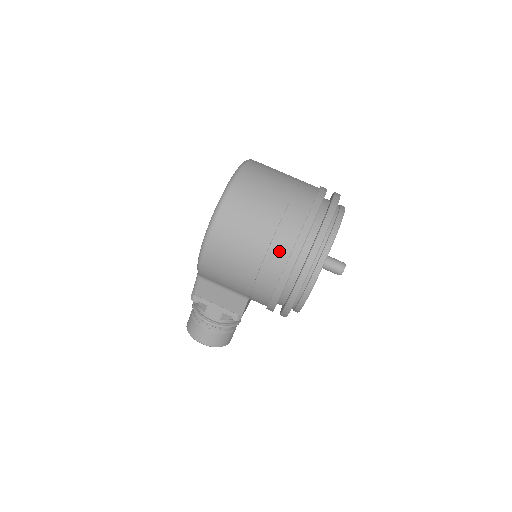
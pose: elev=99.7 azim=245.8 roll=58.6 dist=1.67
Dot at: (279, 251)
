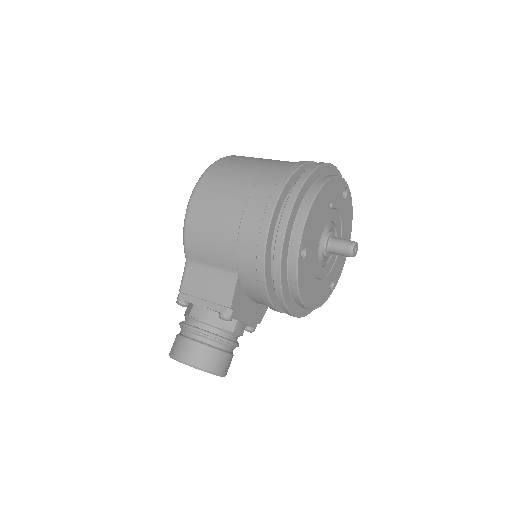
Dot at: (264, 188)
